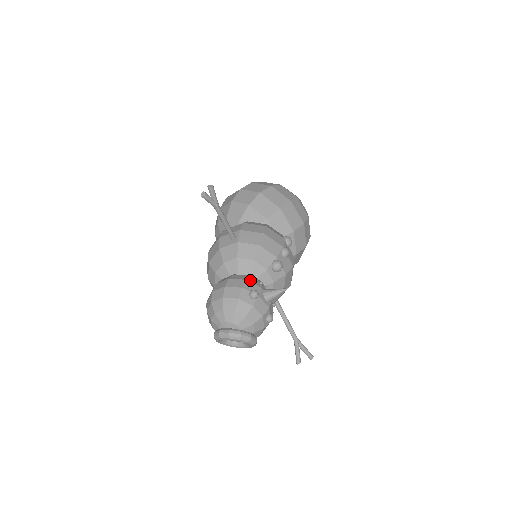
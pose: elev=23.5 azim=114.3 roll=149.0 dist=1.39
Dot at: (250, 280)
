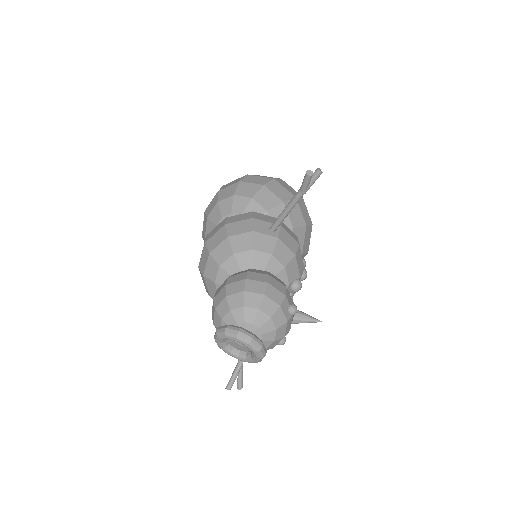
Dot at: occluded
